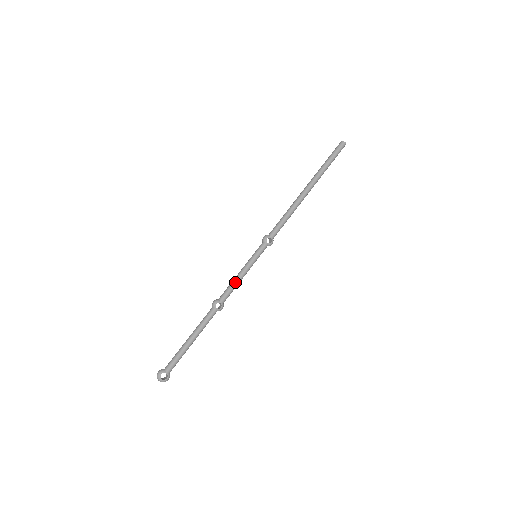
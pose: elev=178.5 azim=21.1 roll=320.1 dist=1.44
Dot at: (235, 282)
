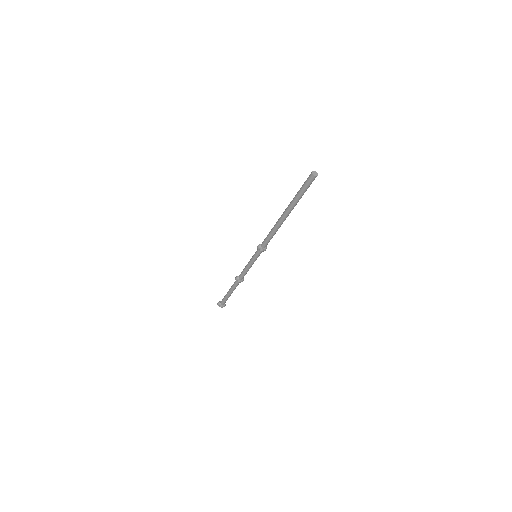
Dot at: (245, 271)
